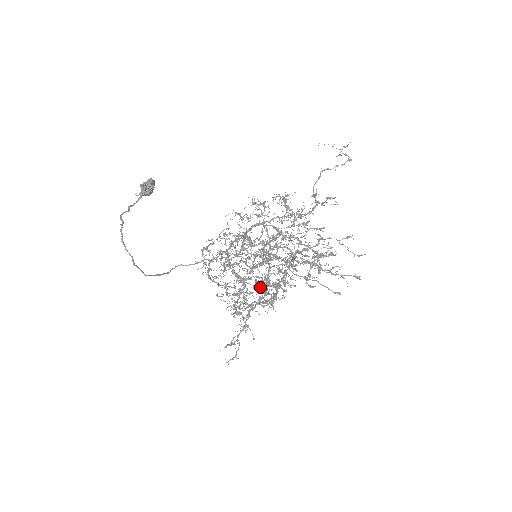
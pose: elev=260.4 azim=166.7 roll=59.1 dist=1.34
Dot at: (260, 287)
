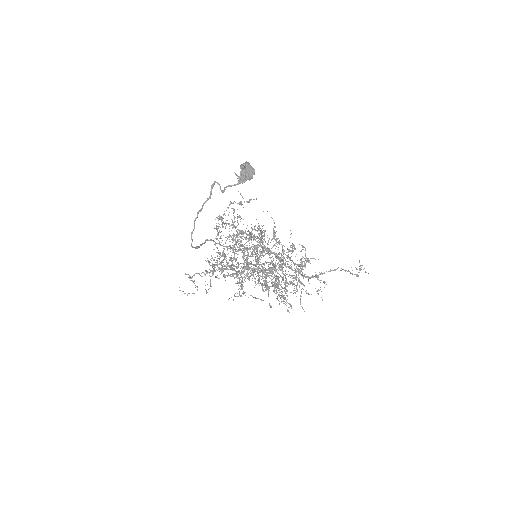
Dot at: occluded
